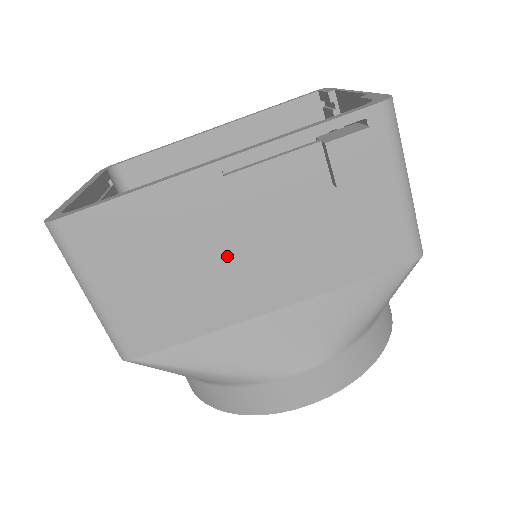
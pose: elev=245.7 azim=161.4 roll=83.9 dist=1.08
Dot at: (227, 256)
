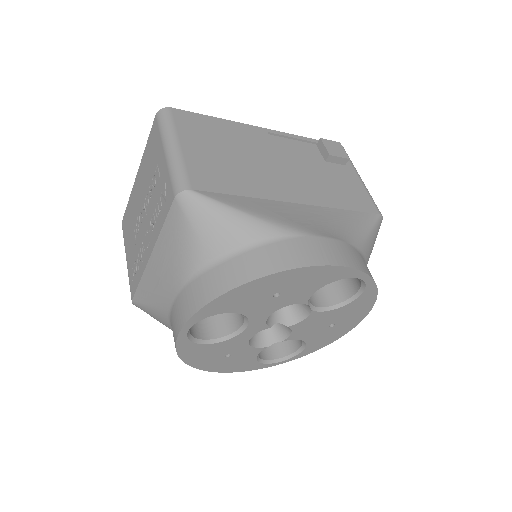
Dot at: (268, 164)
